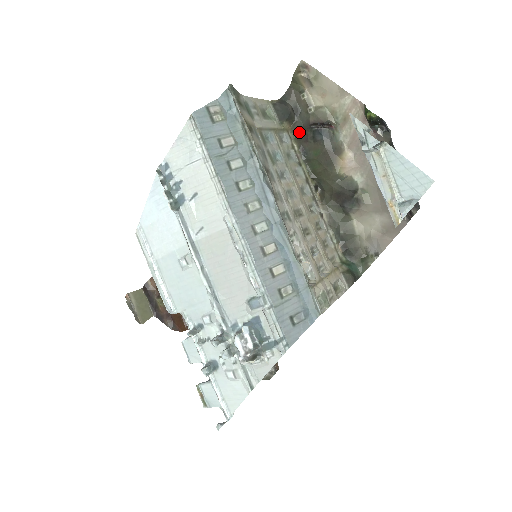
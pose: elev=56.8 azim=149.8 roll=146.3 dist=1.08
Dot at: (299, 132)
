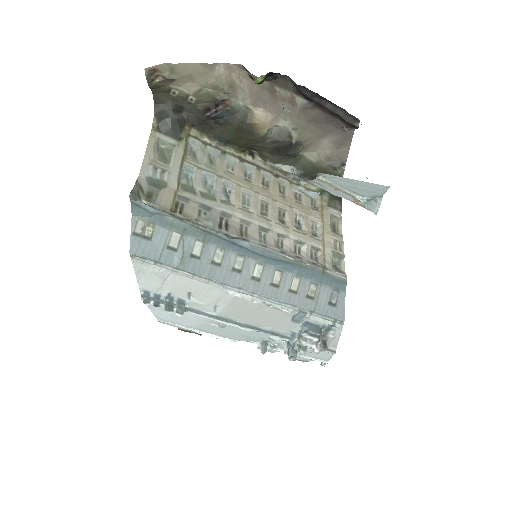
Dot at: (198, 124)
